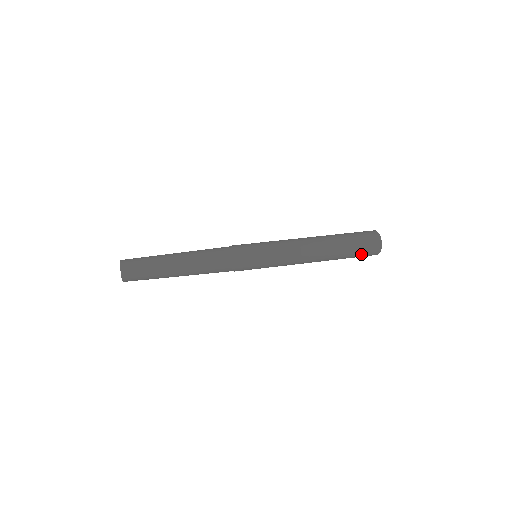
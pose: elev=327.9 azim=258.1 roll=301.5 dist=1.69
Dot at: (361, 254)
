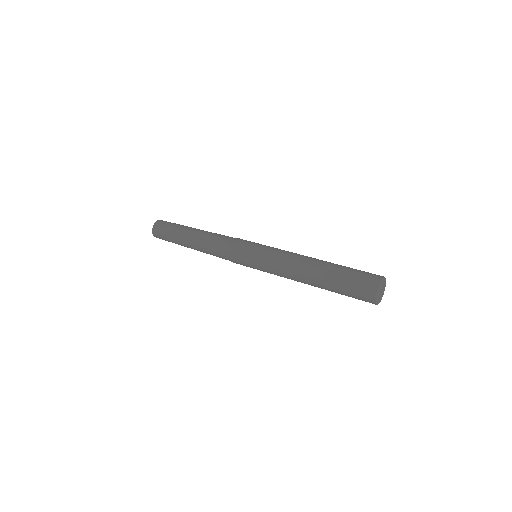
Dot at: (355, 298)
